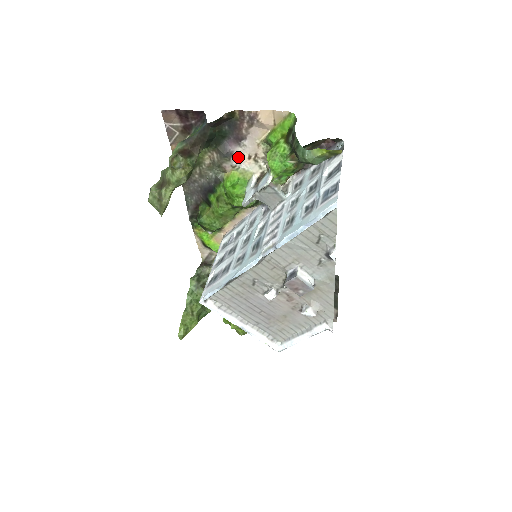
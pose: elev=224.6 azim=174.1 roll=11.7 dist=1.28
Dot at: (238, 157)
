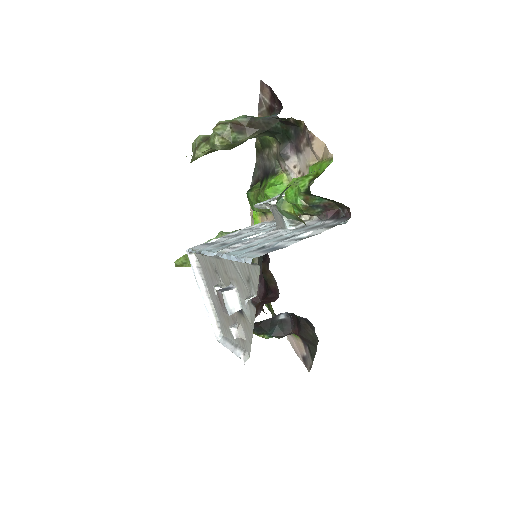
Dot at: (292, 164)
